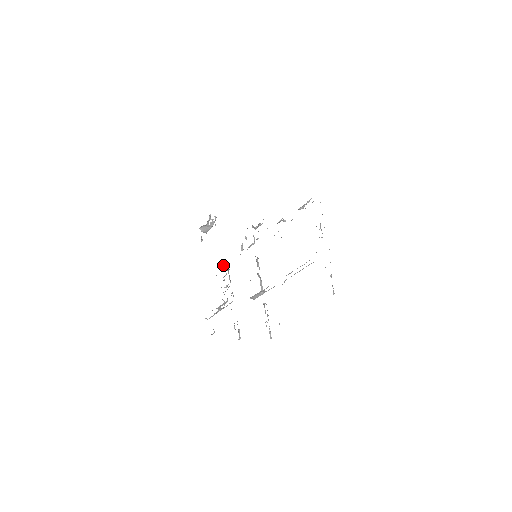
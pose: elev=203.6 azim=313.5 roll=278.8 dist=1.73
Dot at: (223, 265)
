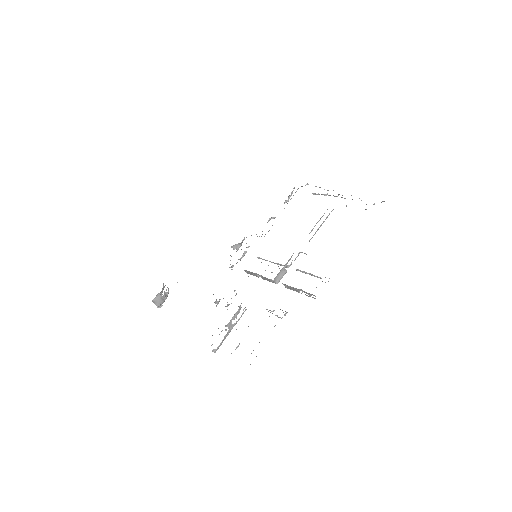
Dot at: occluded
